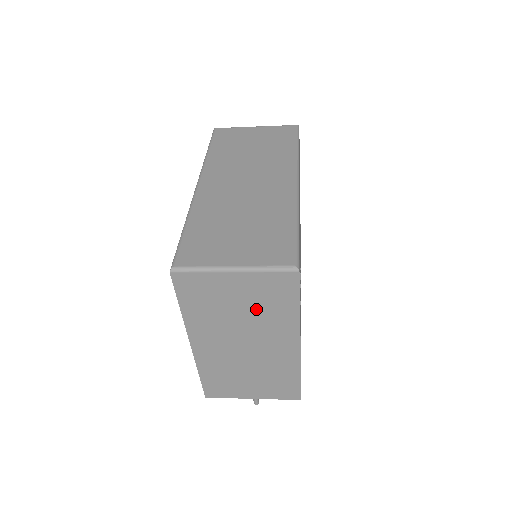
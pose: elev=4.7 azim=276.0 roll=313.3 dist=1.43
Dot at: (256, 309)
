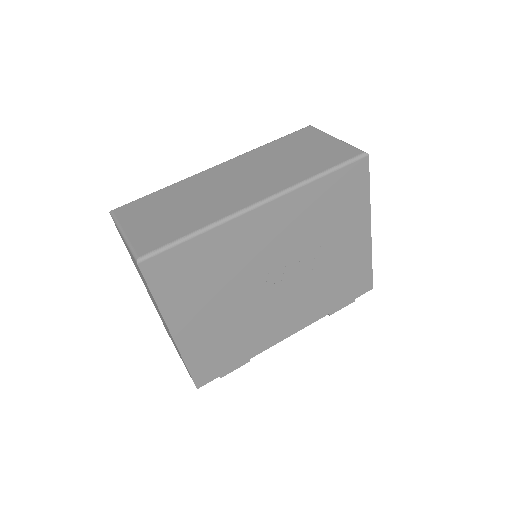
Dot at: occluded
